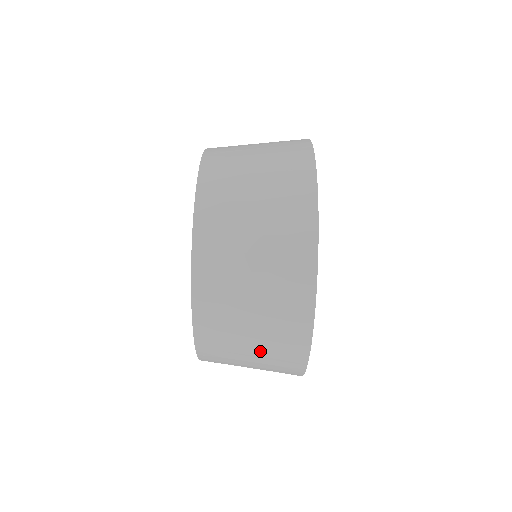
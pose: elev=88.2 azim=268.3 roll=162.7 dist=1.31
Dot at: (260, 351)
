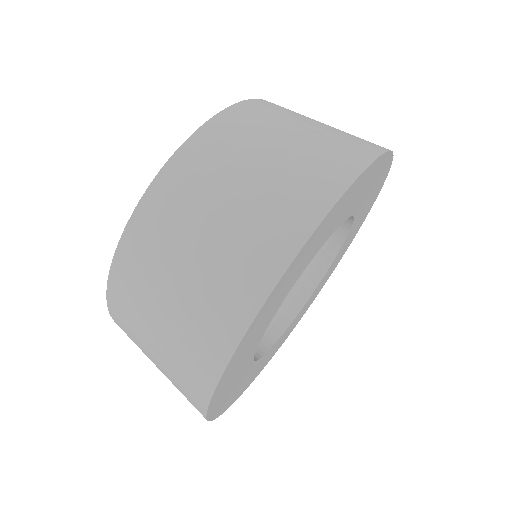
Dot at: (239, 210)
